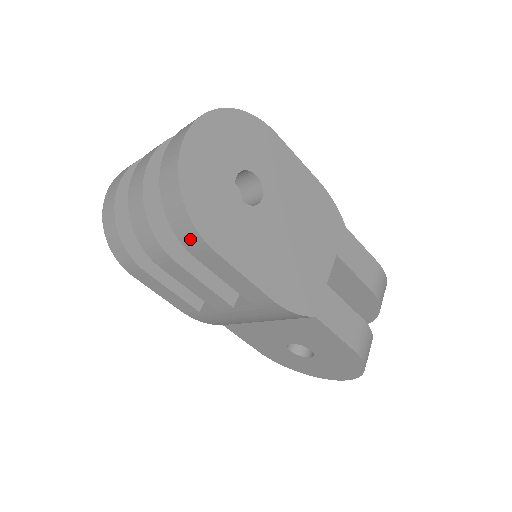
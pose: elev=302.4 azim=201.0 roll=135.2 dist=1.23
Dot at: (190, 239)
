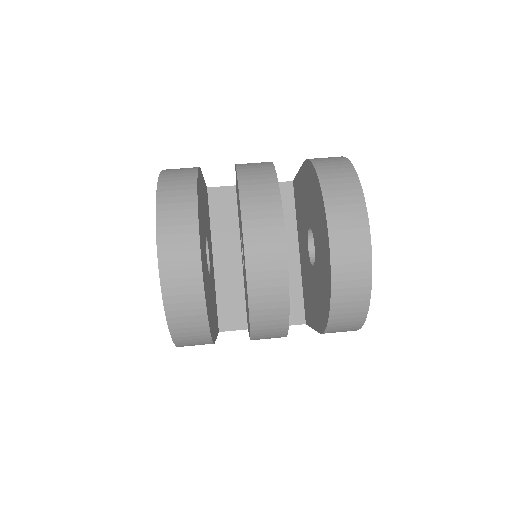
Dot at: (341, 331)
